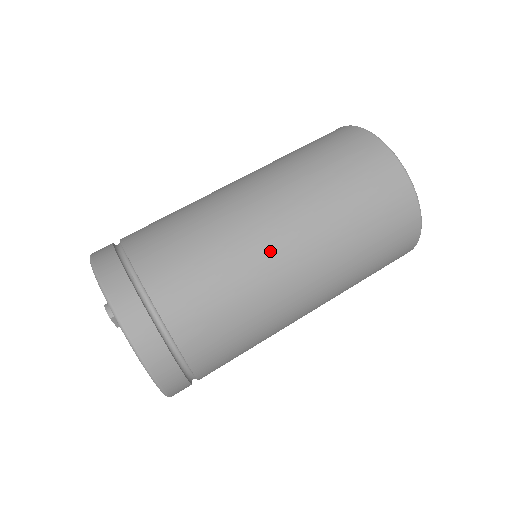
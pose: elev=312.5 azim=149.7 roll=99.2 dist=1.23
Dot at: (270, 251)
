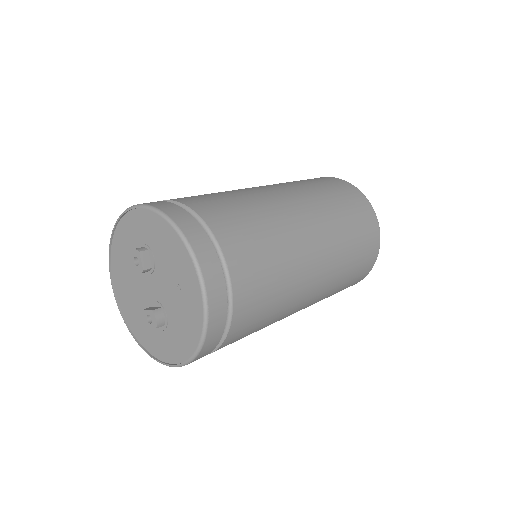
Dot at: (274, 198)
